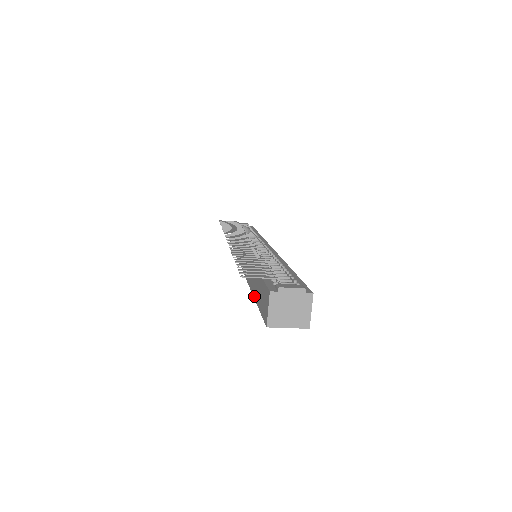
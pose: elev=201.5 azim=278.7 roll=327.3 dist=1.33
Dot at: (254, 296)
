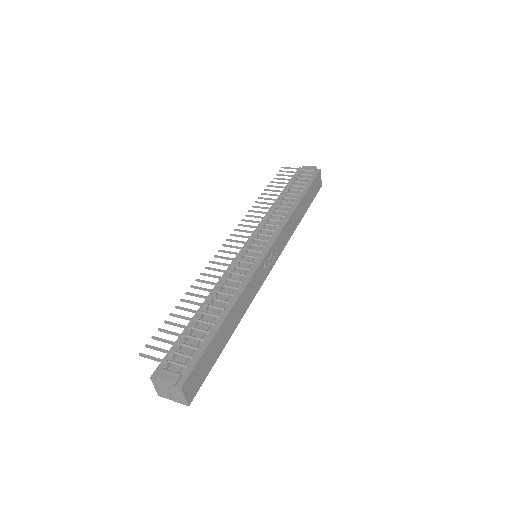
Dot at: occluded
